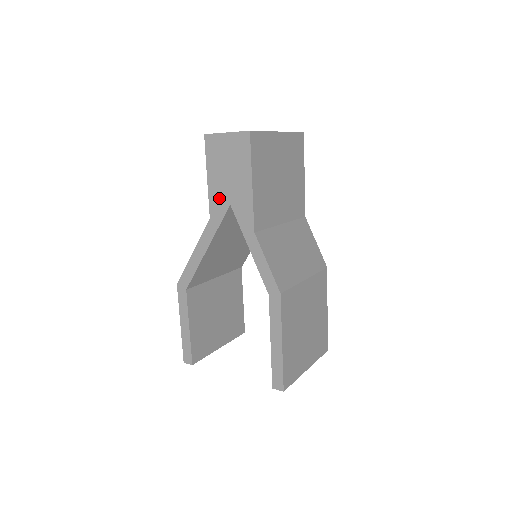
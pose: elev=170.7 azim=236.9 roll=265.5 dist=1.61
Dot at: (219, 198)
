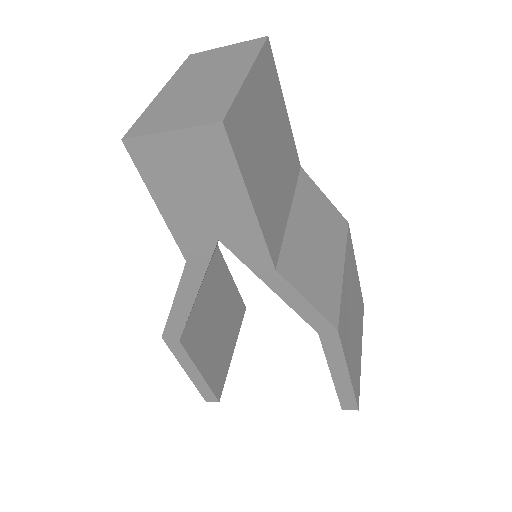
Dot at: (193, 233)
